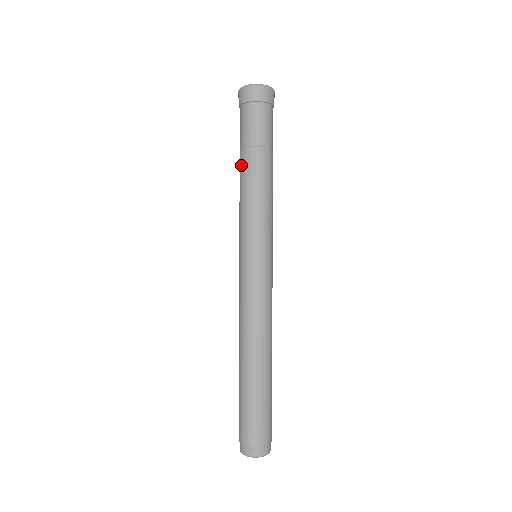
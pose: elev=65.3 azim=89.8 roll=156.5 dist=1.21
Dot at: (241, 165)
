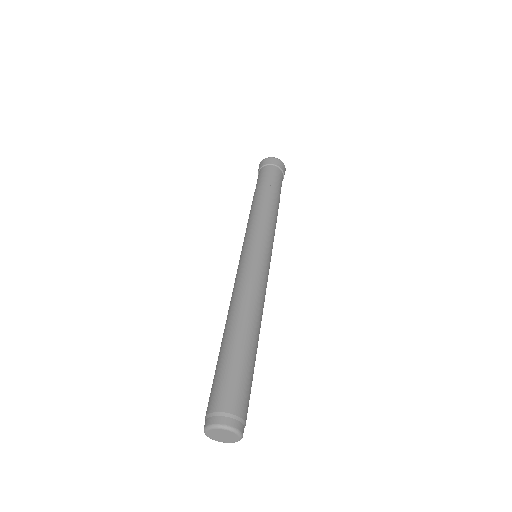
Dot at: (262, 193)
